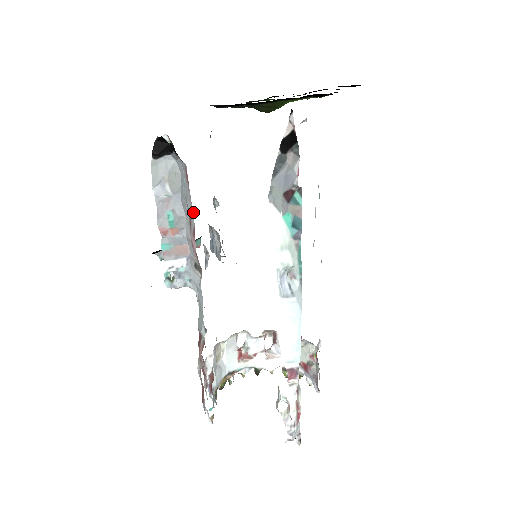
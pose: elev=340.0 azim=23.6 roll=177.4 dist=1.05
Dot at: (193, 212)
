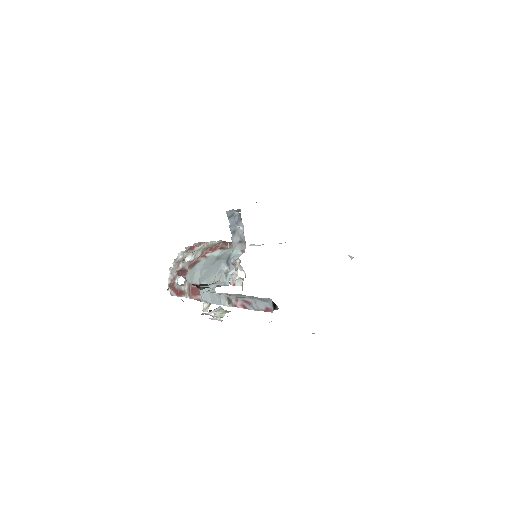
Dot at: (254, 309)
